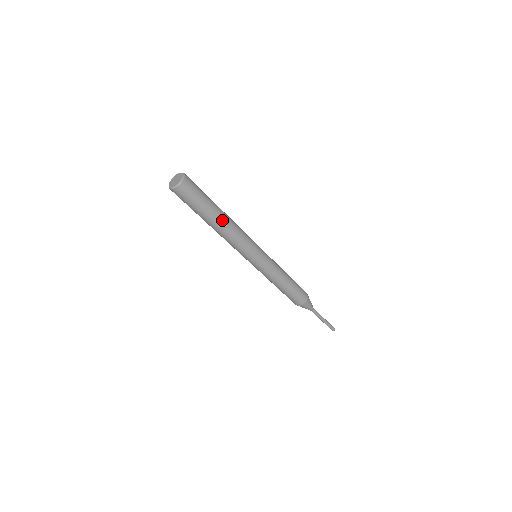
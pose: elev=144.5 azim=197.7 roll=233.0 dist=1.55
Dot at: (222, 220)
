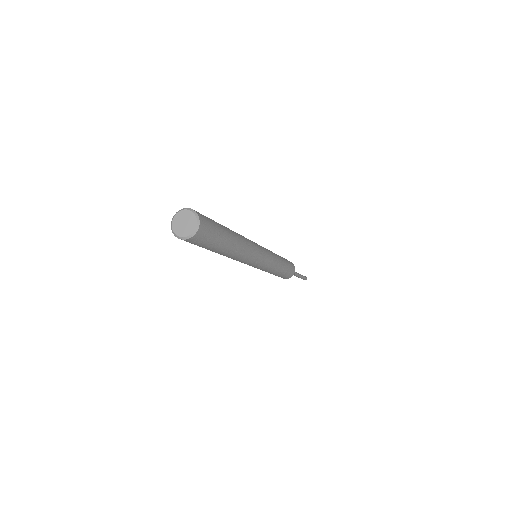
Dot at: (235, 235)
